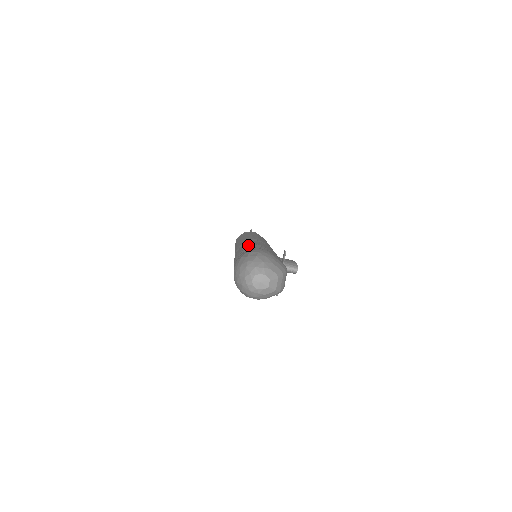
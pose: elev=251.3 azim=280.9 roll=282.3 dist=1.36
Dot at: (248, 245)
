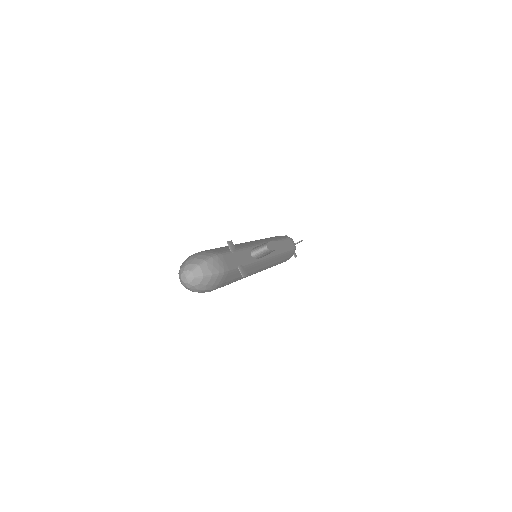
Dot at: occluded
